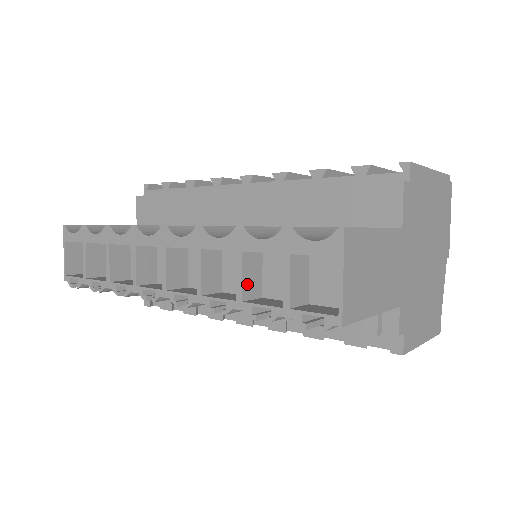
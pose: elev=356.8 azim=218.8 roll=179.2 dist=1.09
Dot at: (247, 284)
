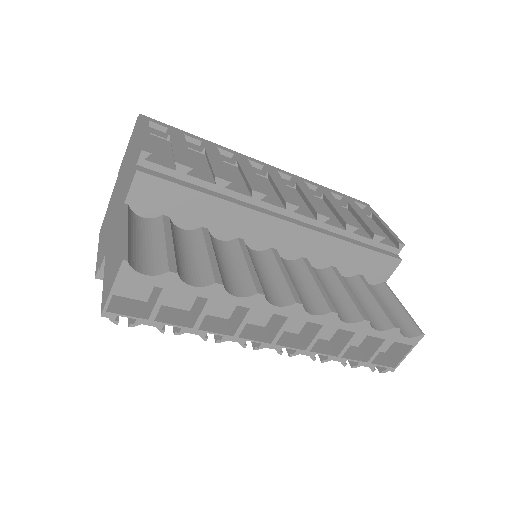
Dot at: (345, 345)
